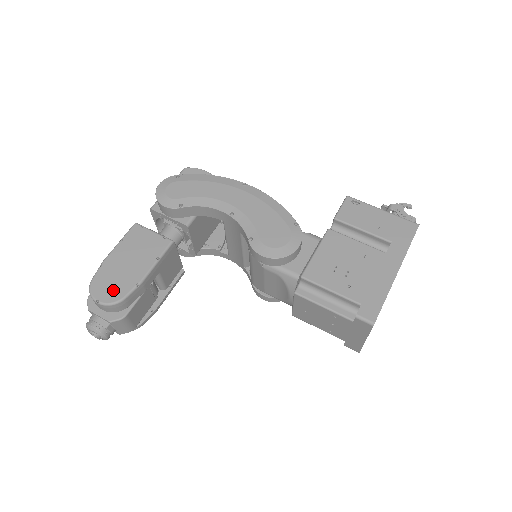
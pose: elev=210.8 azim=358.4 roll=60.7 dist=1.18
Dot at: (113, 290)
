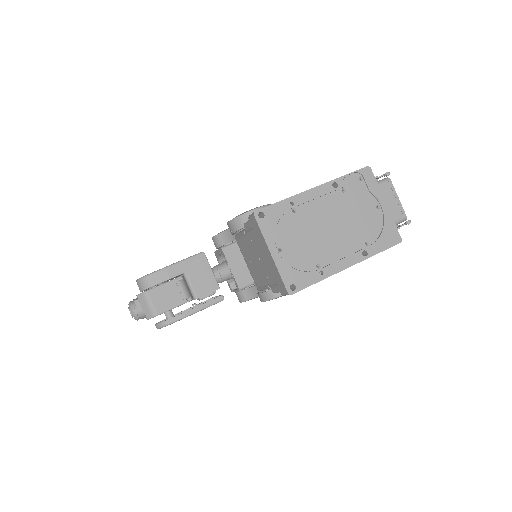
Dot at: occluded
